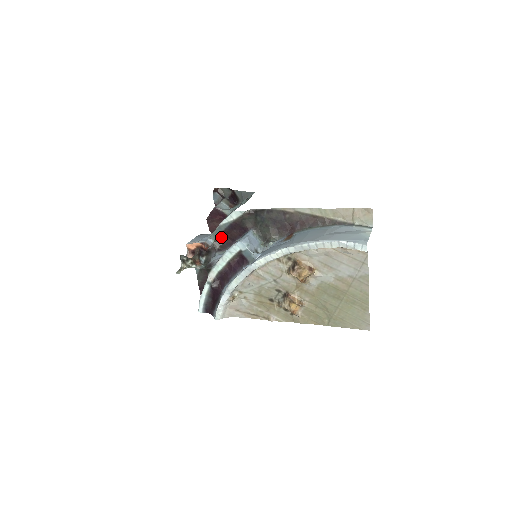
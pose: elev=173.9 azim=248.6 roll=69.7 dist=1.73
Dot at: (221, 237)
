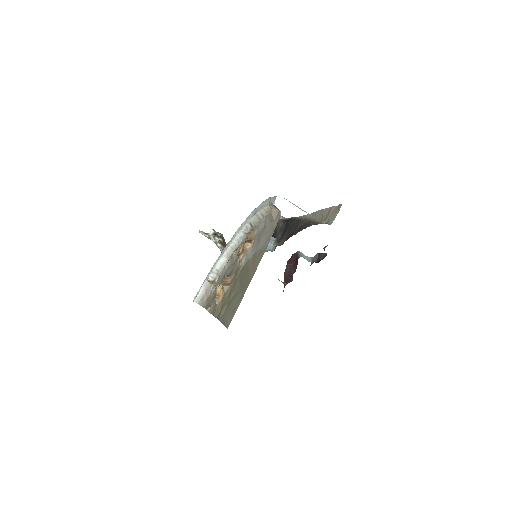
Dot at: occluded
